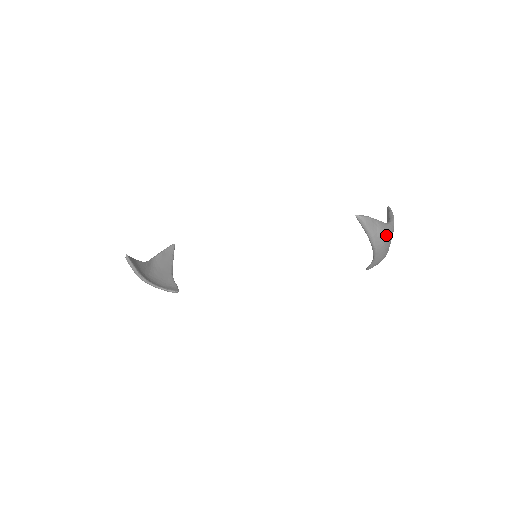
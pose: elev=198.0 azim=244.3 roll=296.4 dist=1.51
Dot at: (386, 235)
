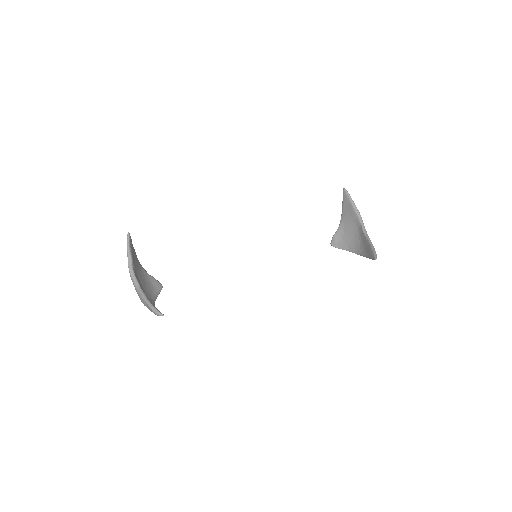
Dot at: occluded
